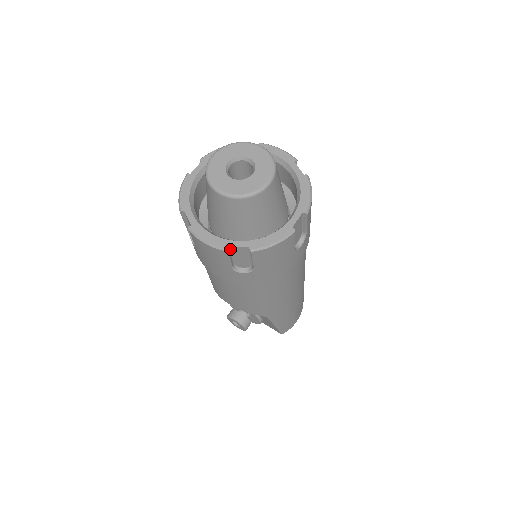
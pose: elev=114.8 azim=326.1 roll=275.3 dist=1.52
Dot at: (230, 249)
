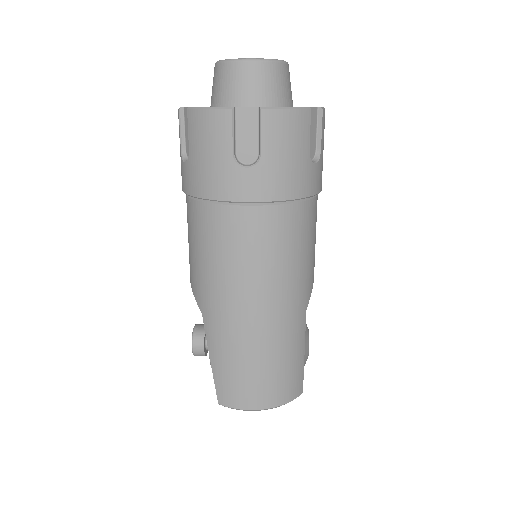
Dot at: (185, 114)
